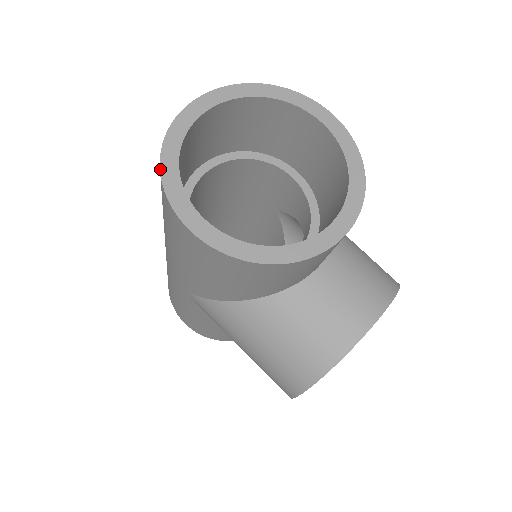
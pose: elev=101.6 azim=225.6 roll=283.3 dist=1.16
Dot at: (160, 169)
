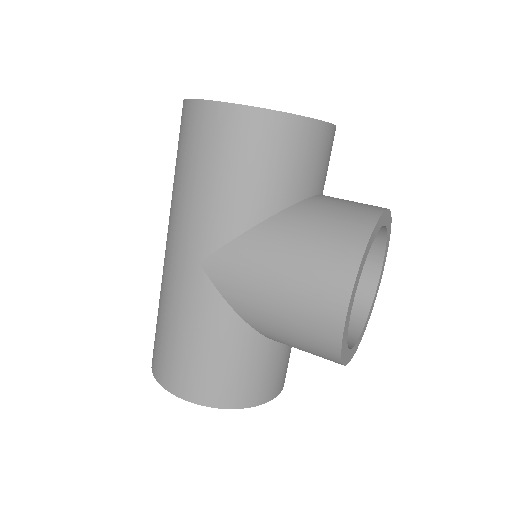
Dot at: (187, 99)
